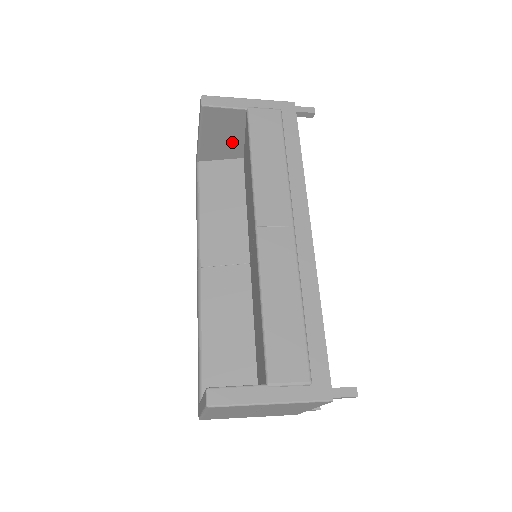
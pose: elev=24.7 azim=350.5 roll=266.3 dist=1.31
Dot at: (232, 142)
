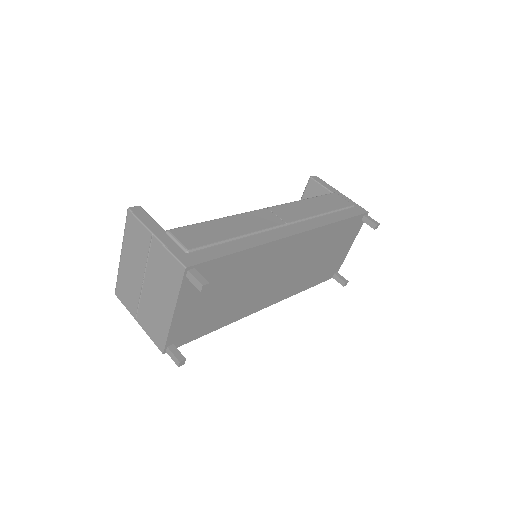
Dot at: occluded
